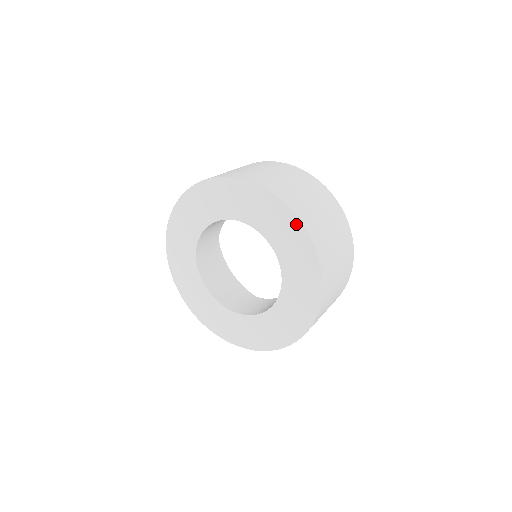
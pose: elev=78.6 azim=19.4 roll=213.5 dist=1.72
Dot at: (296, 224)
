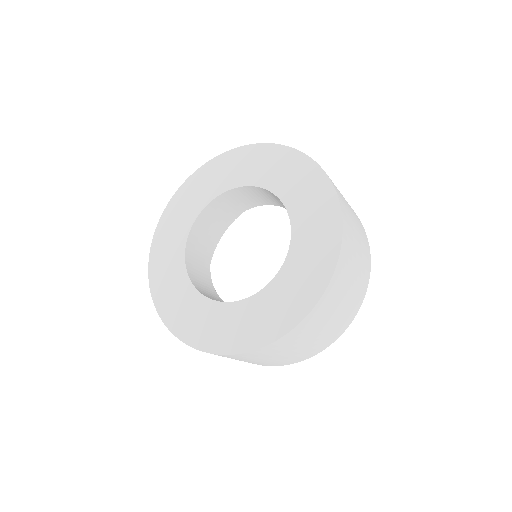
Dot at: (335, 223)
